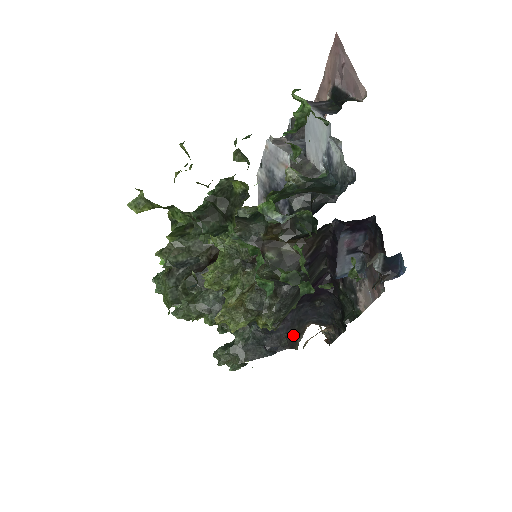
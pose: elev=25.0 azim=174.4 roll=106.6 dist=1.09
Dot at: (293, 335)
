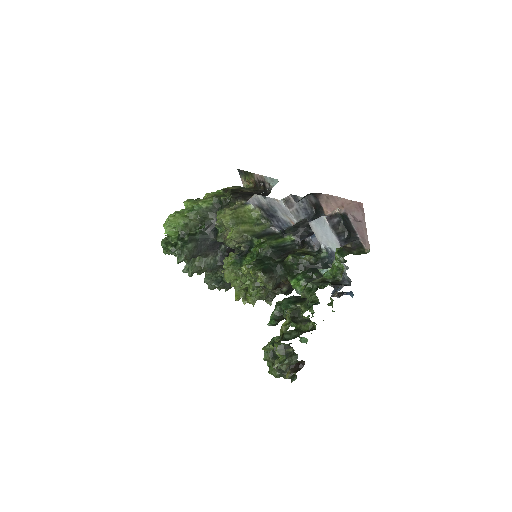
Dot at: occluded
